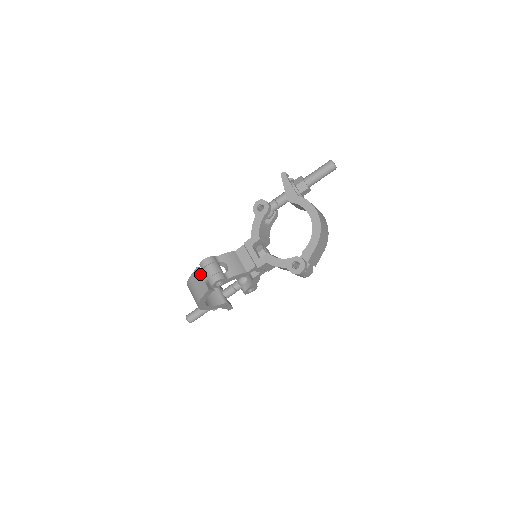
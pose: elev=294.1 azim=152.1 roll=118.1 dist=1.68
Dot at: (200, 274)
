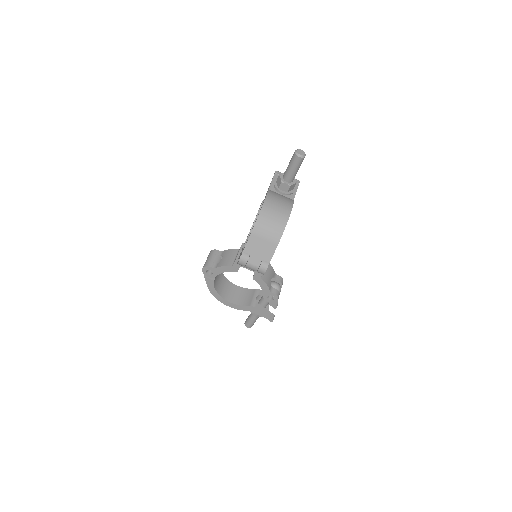
Dot at: occluded
